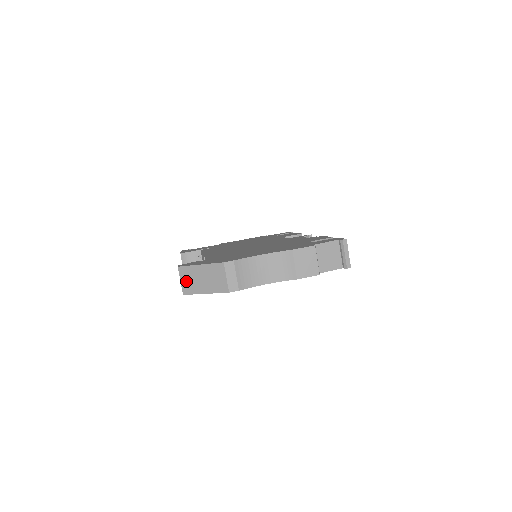
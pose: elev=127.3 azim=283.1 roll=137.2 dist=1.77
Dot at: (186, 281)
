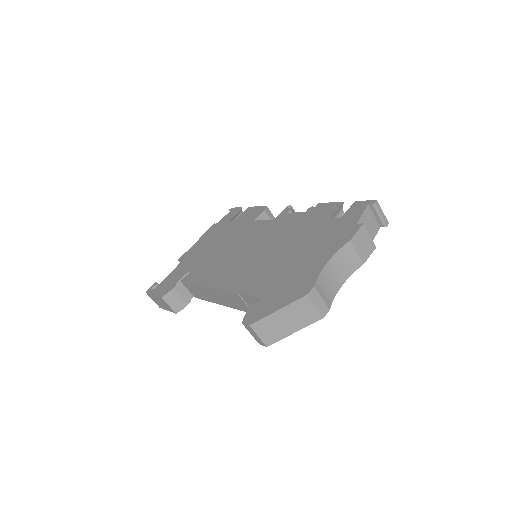
Dot at: (266, 333)
